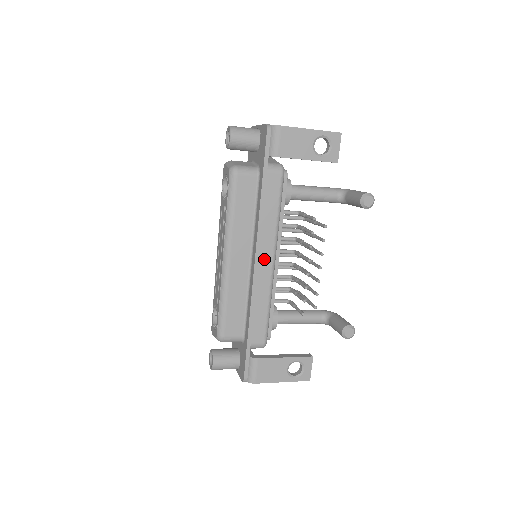
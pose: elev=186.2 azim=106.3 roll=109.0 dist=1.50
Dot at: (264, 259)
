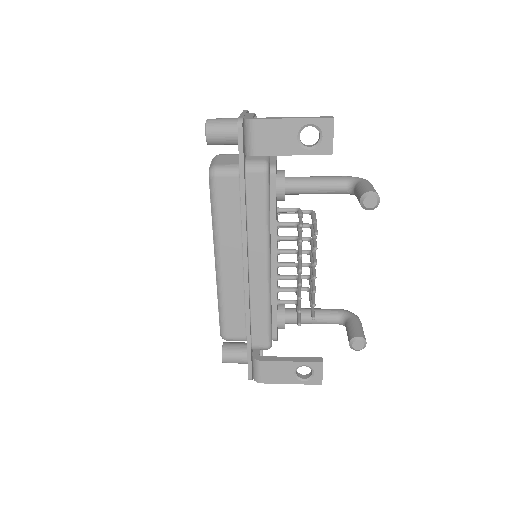
Dot at: (256, 264)
